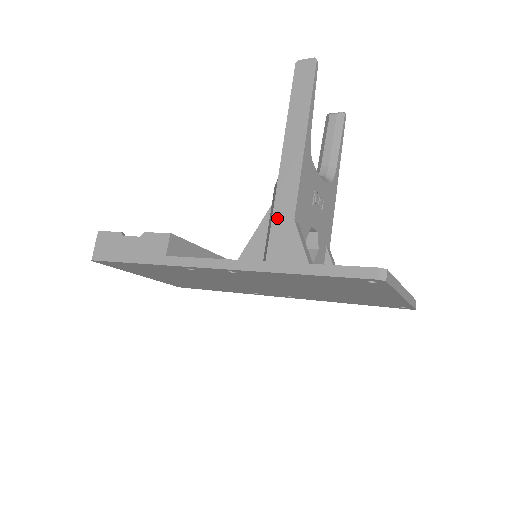
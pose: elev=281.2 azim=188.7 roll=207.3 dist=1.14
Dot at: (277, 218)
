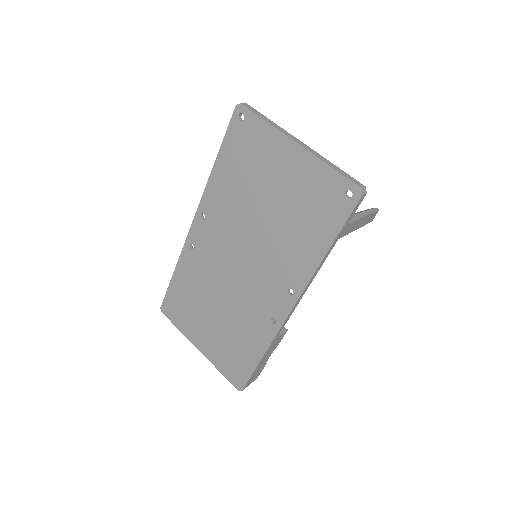
Dot at: occluded
